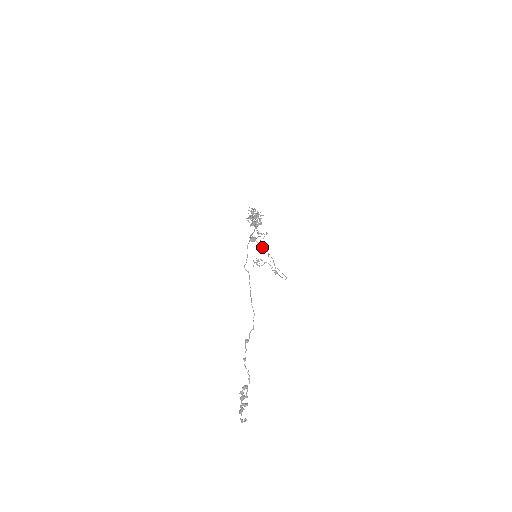
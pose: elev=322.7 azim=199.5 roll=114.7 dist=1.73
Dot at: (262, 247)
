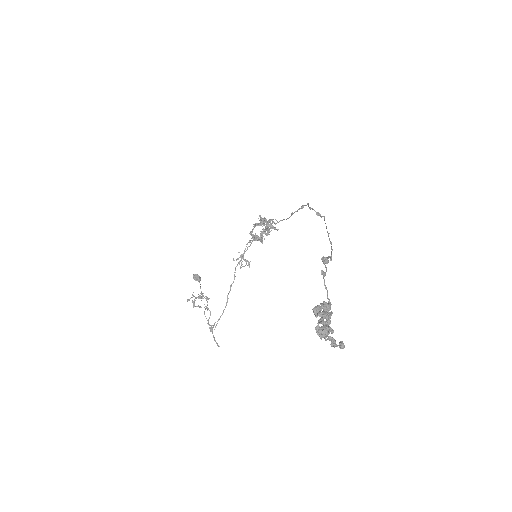
Dot at: occluded
